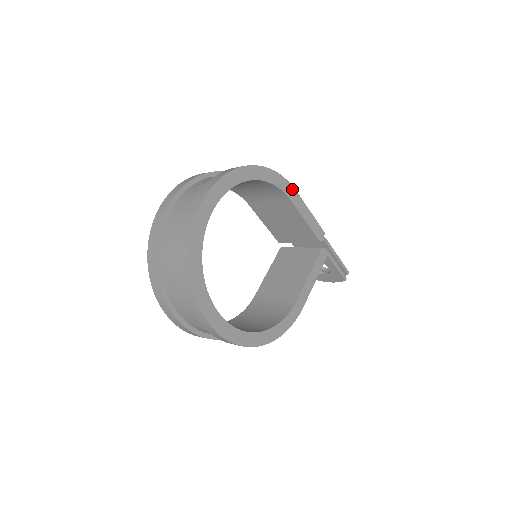
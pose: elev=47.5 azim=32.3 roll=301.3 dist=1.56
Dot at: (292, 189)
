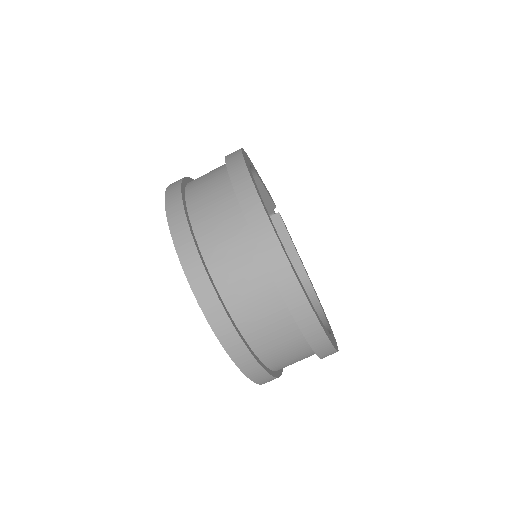
Dot at: occluded
